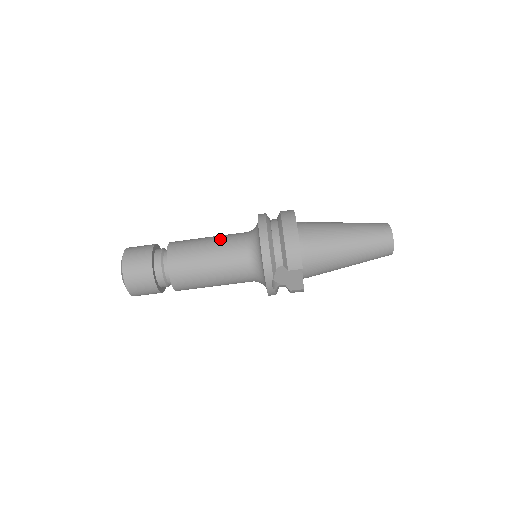
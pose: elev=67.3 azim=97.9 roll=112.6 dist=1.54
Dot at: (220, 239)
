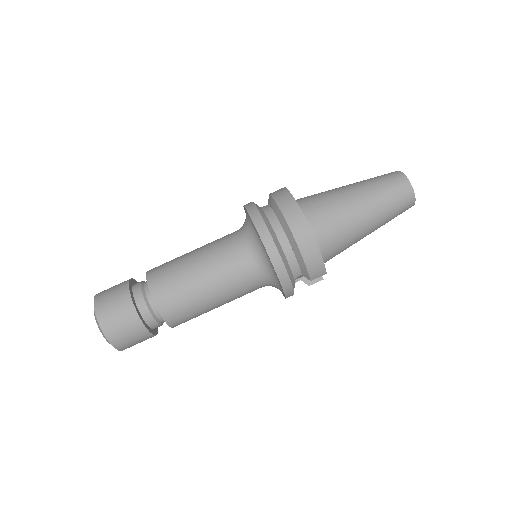
Dot at: (213, 261)
